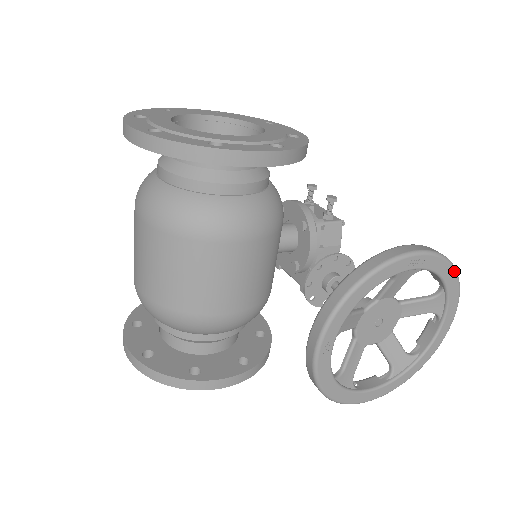
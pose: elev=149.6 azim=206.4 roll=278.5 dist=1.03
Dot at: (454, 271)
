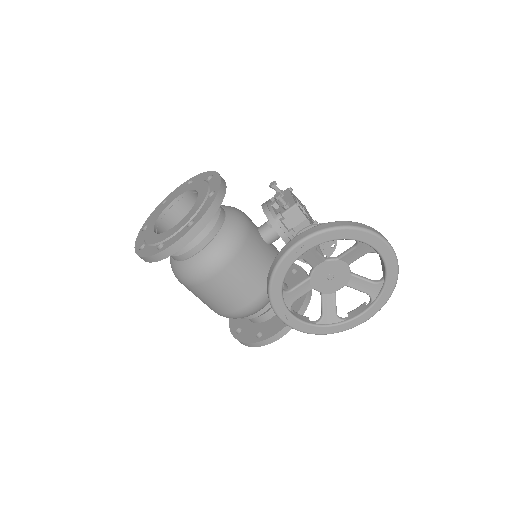
Dot at: (348, 229)
